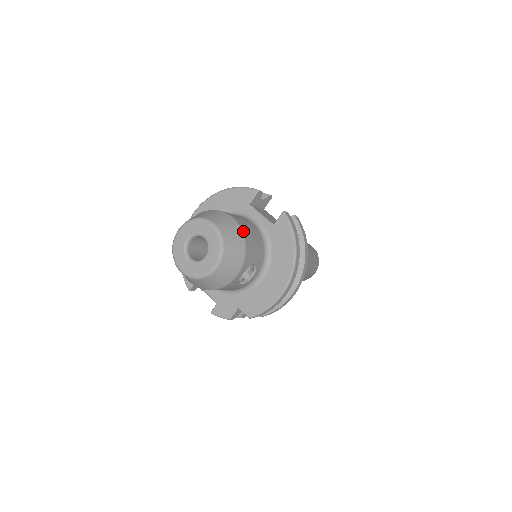
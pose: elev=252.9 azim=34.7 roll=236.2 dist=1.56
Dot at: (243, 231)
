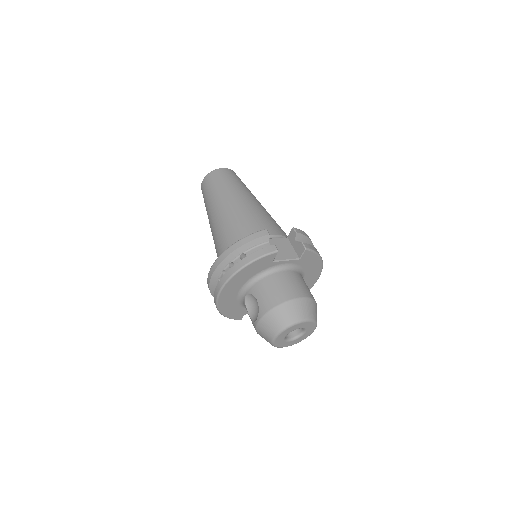
Dot at: (310, 297)
